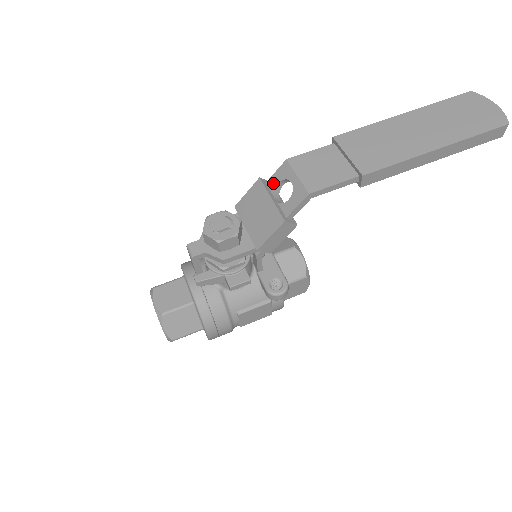
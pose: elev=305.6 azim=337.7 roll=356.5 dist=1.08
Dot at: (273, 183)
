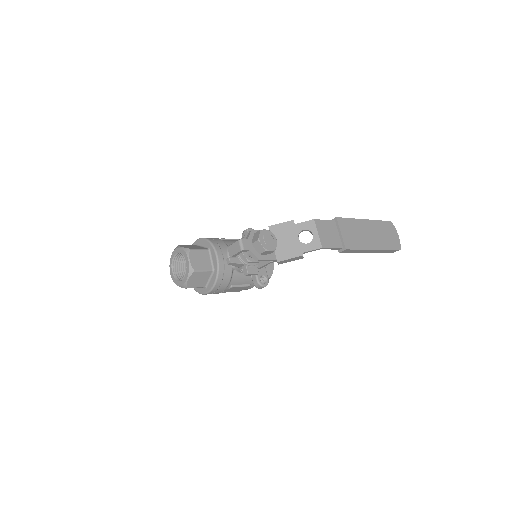
Dot at: (300, 227)
